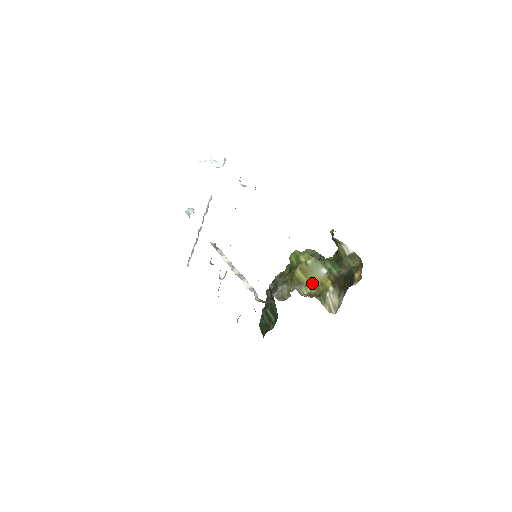
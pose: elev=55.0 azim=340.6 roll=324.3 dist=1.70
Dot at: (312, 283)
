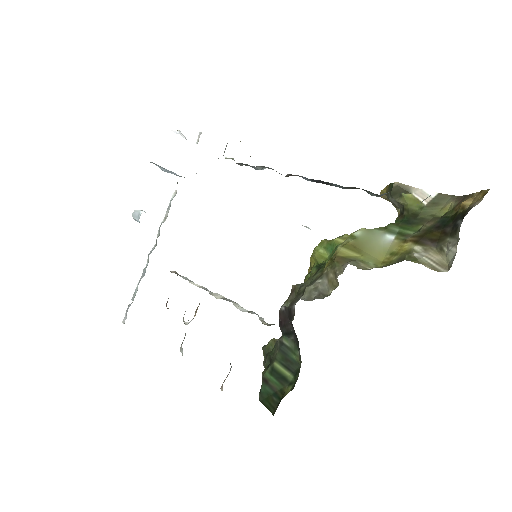
Dot at: (373, 258)
